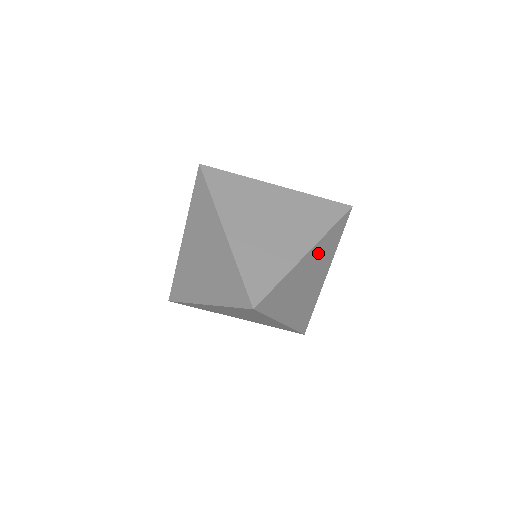
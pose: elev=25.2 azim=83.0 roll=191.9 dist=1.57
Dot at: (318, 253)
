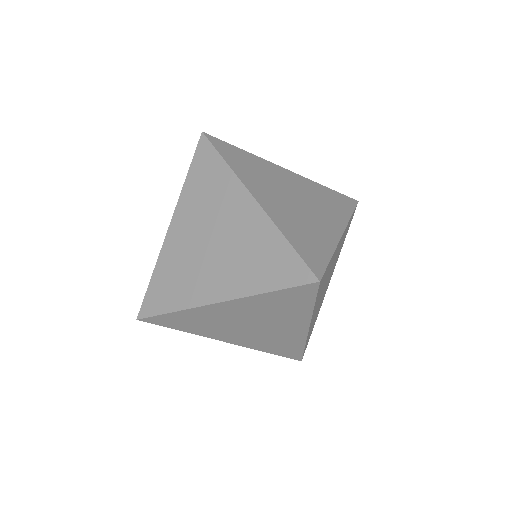
Dot at: (341, 243)
